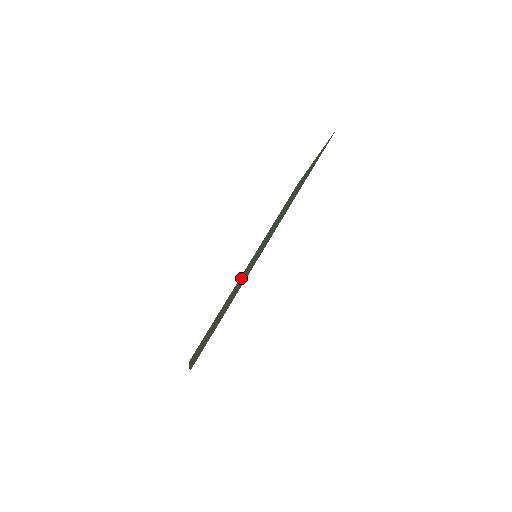
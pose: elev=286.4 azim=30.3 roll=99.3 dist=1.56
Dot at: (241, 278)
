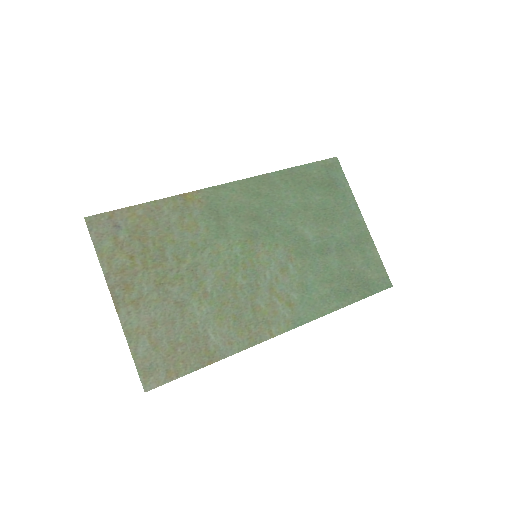
Dot at: (241, 286)
